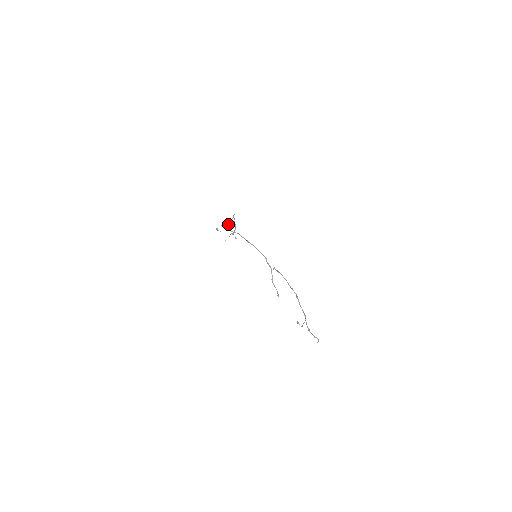
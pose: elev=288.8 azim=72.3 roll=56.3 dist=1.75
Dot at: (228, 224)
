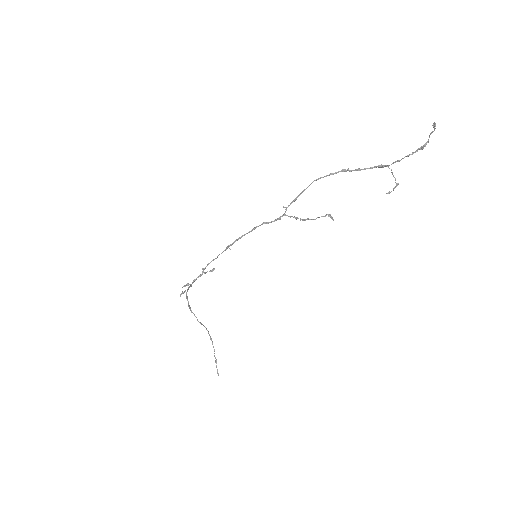
Dot at: (189, 286)
